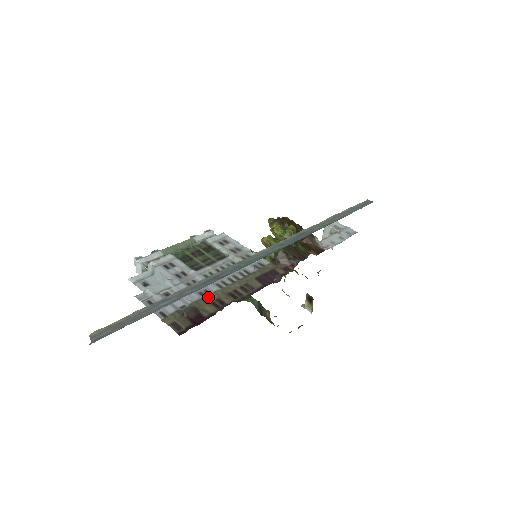
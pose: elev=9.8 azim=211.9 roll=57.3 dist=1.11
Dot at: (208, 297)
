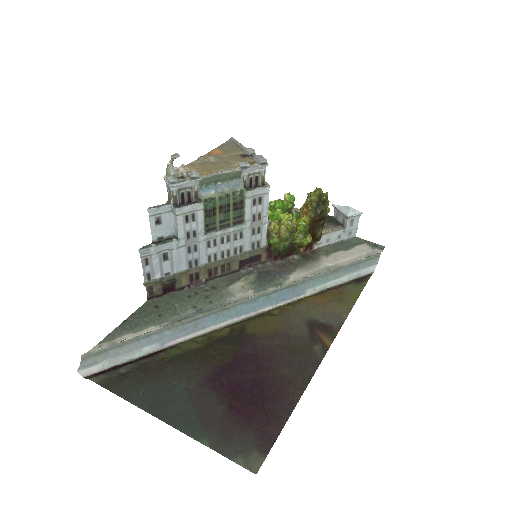
Dot at: (192, 269)
